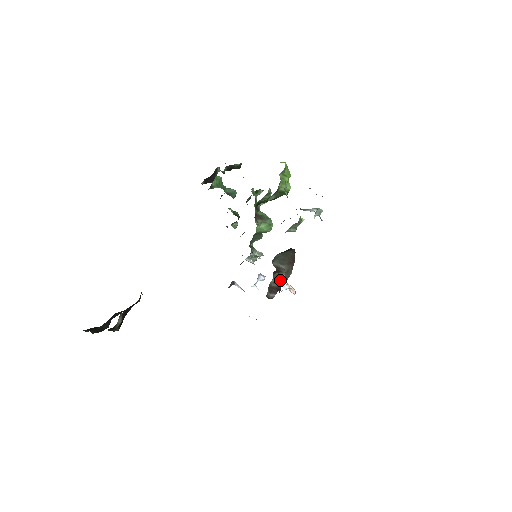
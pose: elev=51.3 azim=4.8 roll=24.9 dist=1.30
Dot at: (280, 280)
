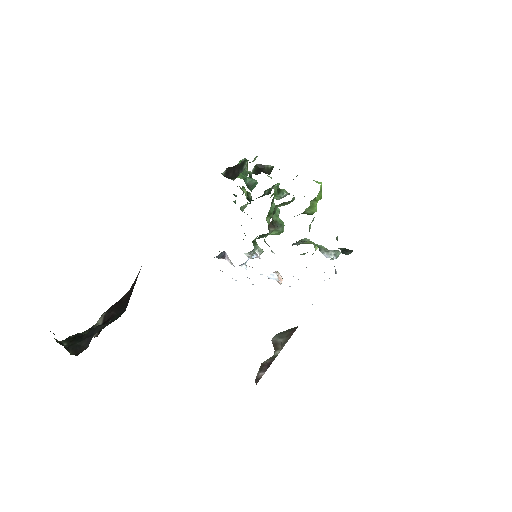
Dot at: (274, 356)
